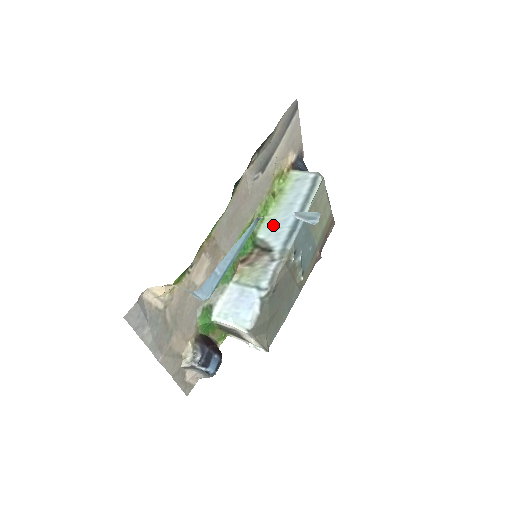
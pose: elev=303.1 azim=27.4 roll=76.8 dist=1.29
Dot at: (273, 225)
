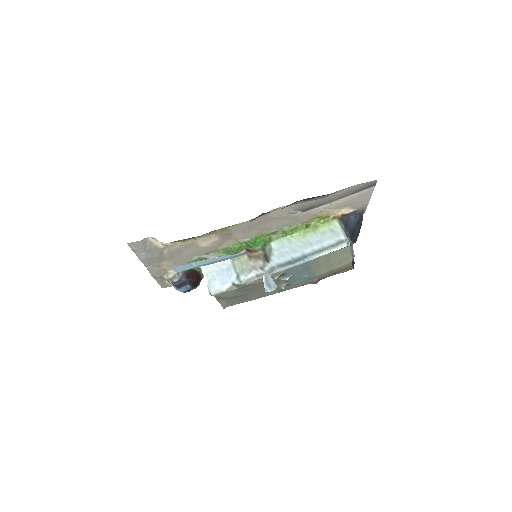
Dot at: (286, 246)
